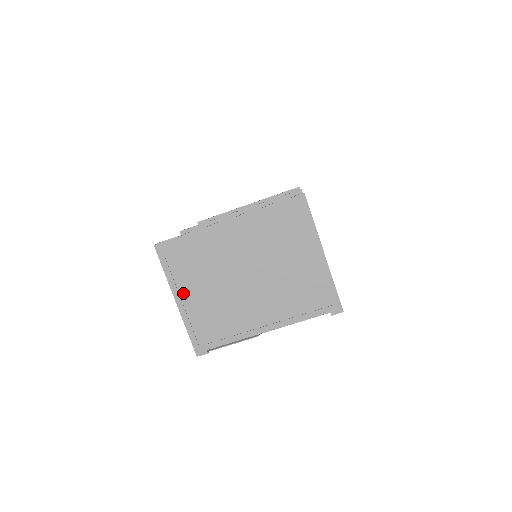
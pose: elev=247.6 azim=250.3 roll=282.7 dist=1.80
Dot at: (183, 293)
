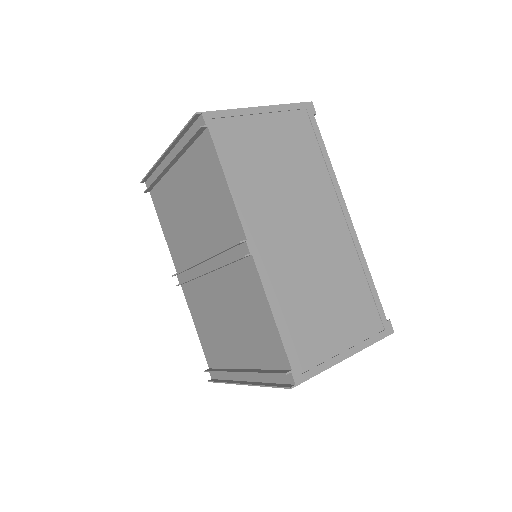
Dot at: occluded
